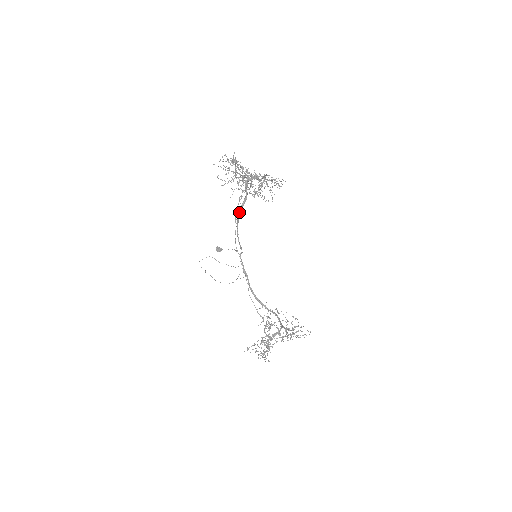
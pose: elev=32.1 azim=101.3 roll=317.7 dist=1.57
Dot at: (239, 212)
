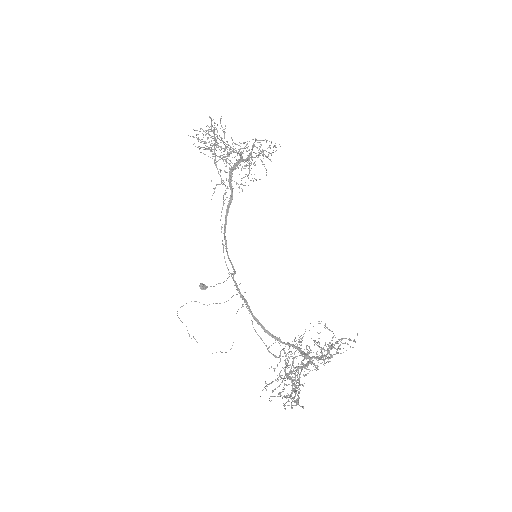
Dot at: (225, 216)
